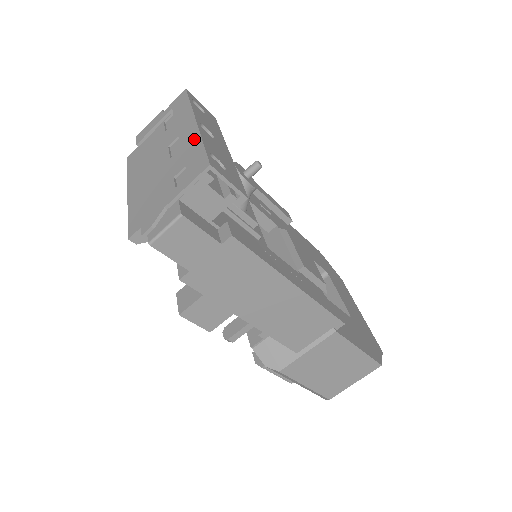
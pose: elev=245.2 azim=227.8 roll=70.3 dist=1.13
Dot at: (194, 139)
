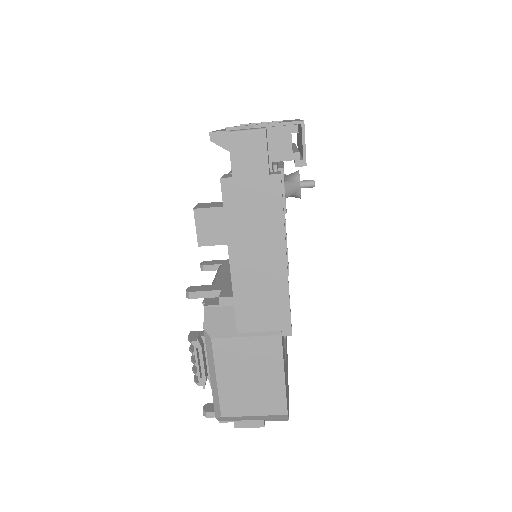
Dot at: (295, 120)
